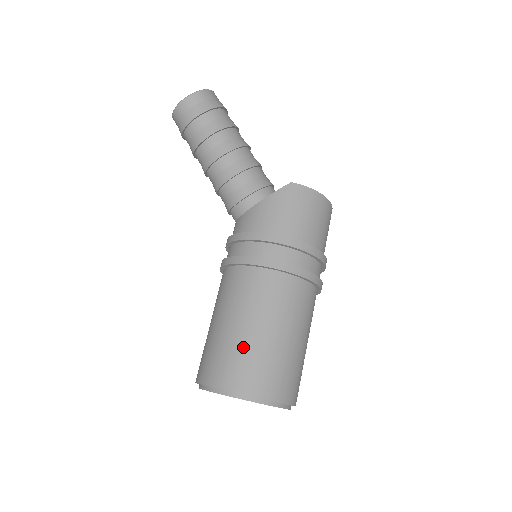
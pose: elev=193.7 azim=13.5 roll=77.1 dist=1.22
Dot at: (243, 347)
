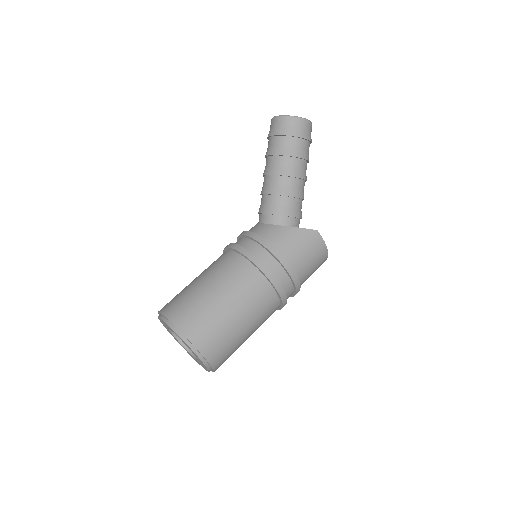
Dot at: (215, 316)
